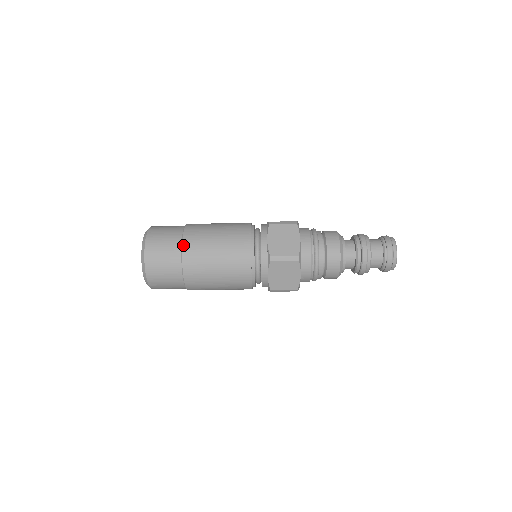
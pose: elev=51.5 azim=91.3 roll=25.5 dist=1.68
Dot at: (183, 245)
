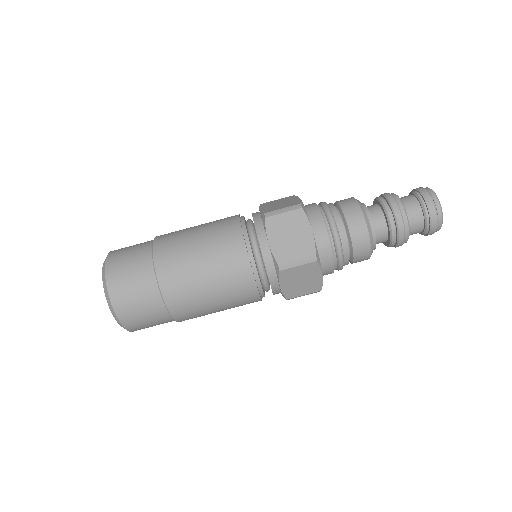
Dot at: (158, 276)
